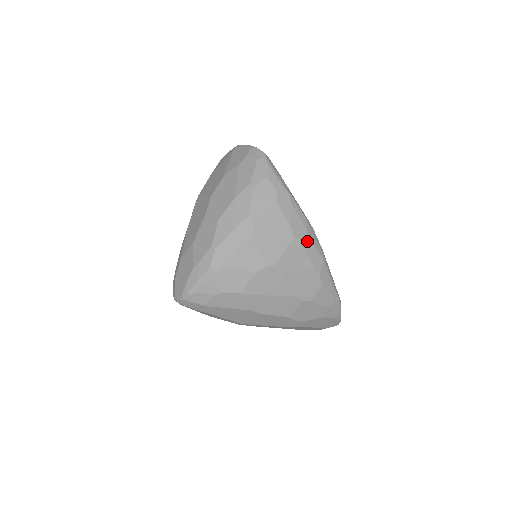
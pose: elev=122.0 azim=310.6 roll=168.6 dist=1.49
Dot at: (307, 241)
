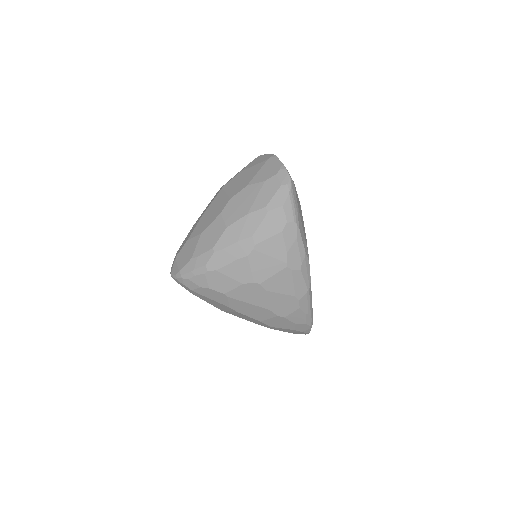
Dot at: (298, 272)
